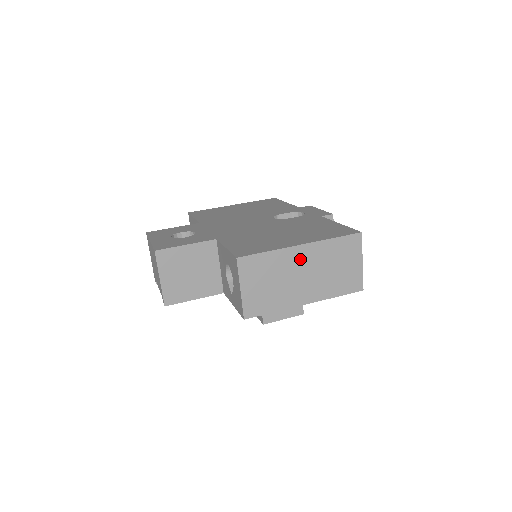
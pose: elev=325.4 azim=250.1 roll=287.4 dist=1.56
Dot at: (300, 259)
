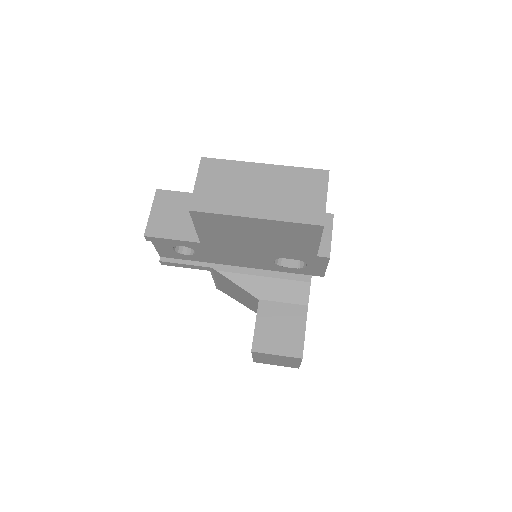
Dot at: (260, 175)
